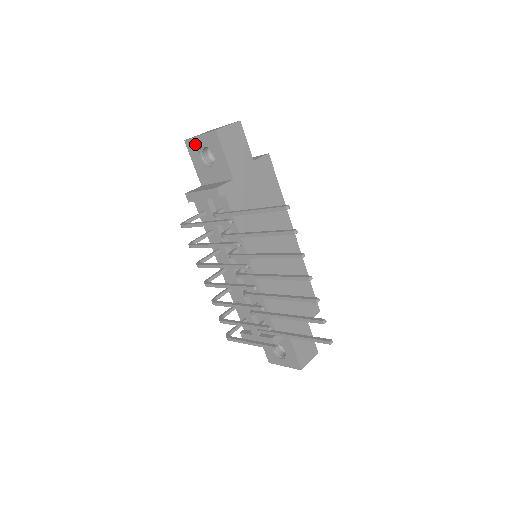
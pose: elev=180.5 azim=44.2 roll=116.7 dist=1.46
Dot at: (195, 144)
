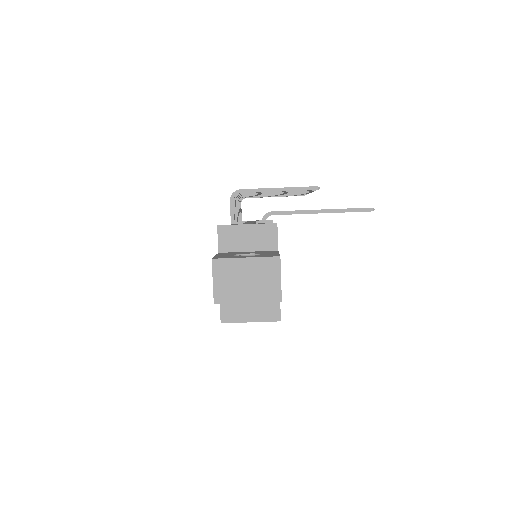
Dot at: occluded
